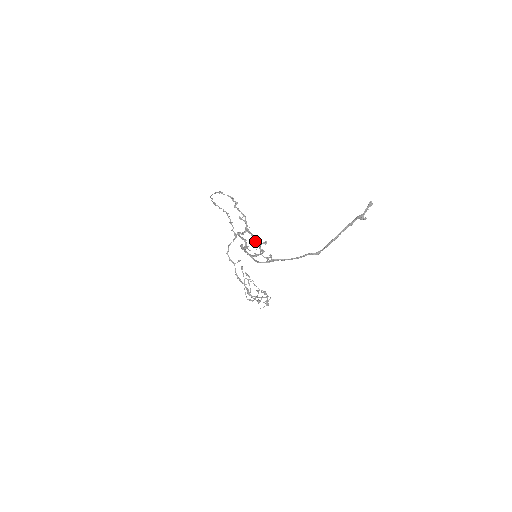
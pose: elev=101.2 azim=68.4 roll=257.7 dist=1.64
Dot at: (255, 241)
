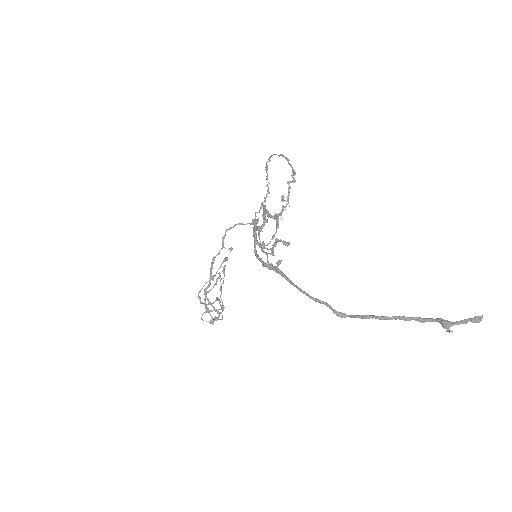
Dot at: occluded
